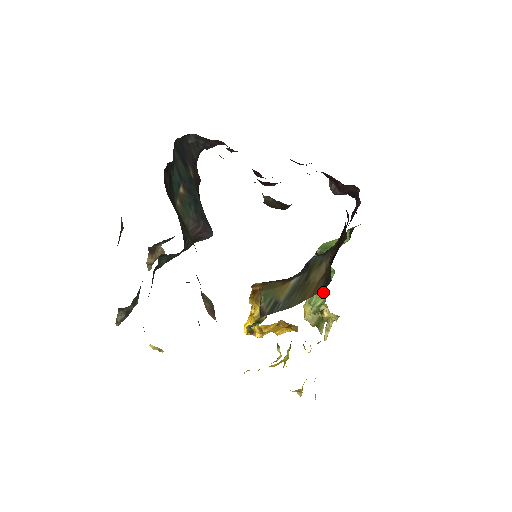
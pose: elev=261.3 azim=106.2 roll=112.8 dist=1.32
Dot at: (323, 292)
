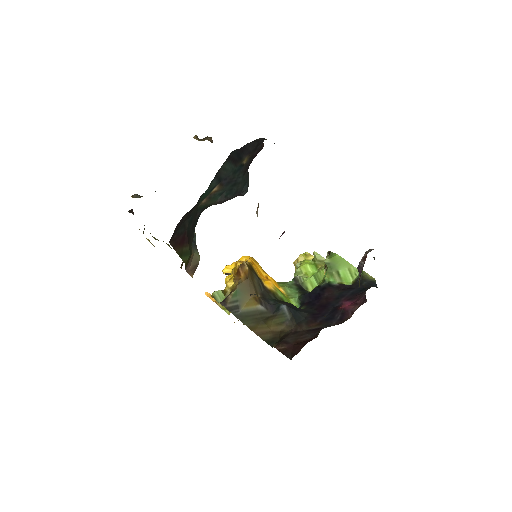
Dot at: occluded
